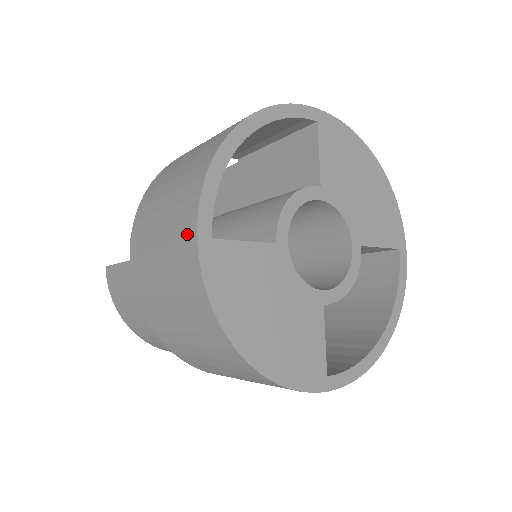
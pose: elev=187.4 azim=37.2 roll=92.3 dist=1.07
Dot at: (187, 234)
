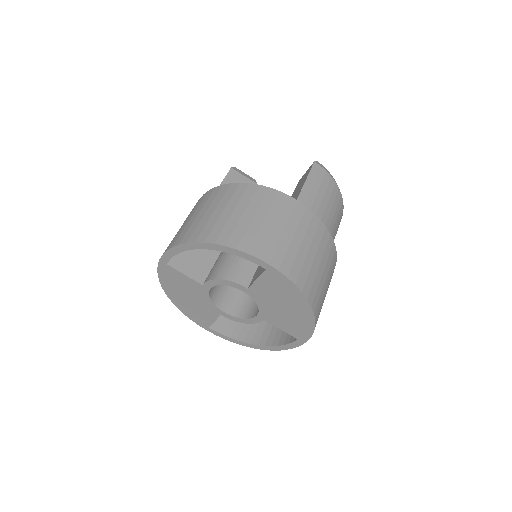
Dot at: occluded
